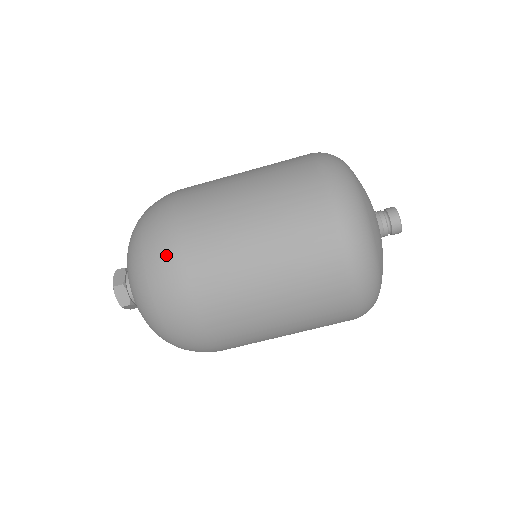
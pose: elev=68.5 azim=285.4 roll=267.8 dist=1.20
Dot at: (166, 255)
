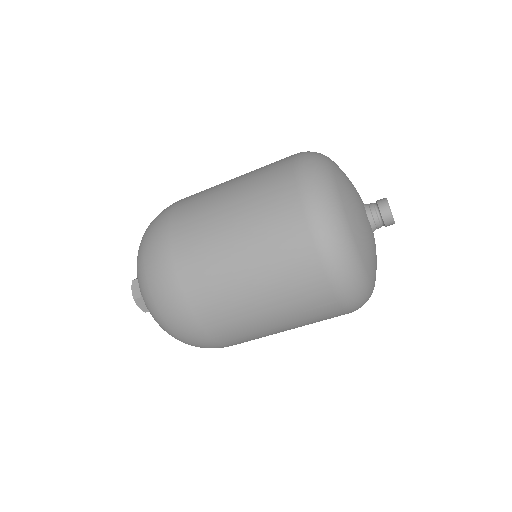
Dot at: (170, 296)
